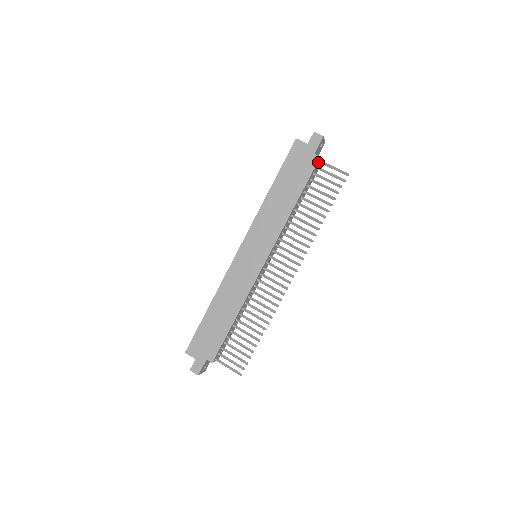
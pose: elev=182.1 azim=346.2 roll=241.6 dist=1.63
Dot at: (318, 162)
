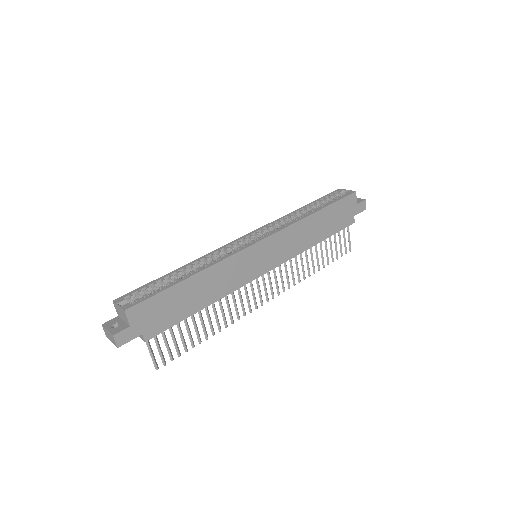
Dot at: (349, 223)
